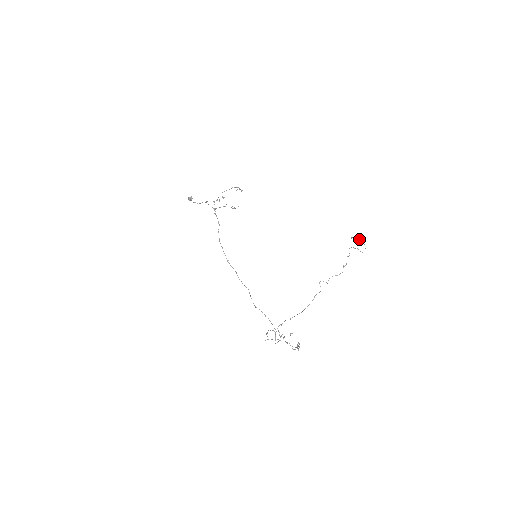
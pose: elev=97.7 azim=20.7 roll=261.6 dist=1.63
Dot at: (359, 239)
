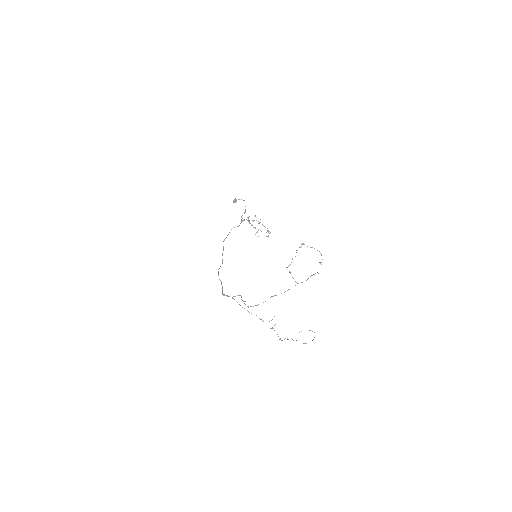
Dot at: occluded
